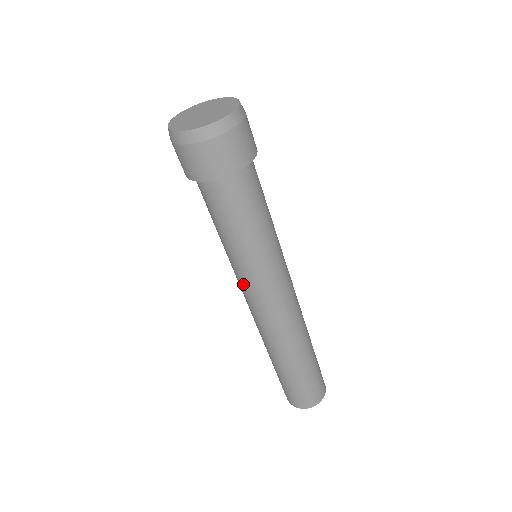
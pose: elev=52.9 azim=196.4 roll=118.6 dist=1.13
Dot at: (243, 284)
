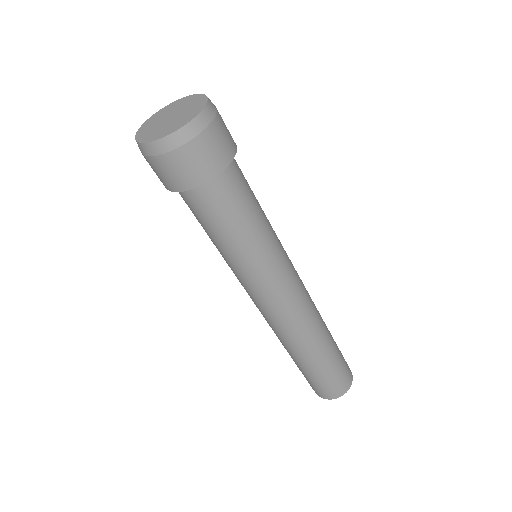
Dot at: occluded
